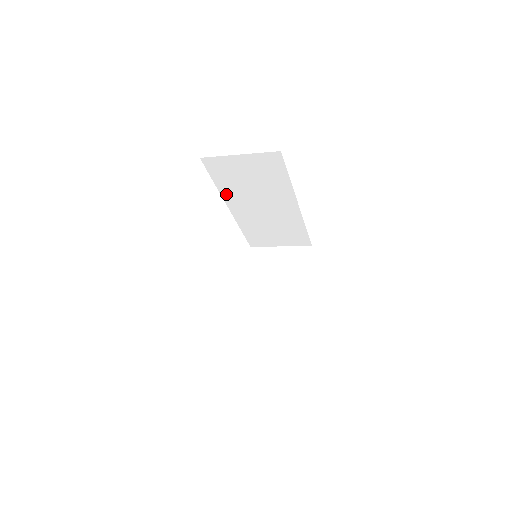
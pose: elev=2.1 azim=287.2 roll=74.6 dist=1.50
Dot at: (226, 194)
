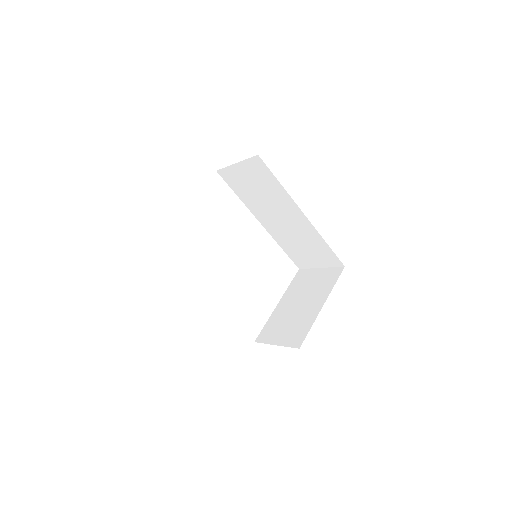
Dot at: (250, 206)
